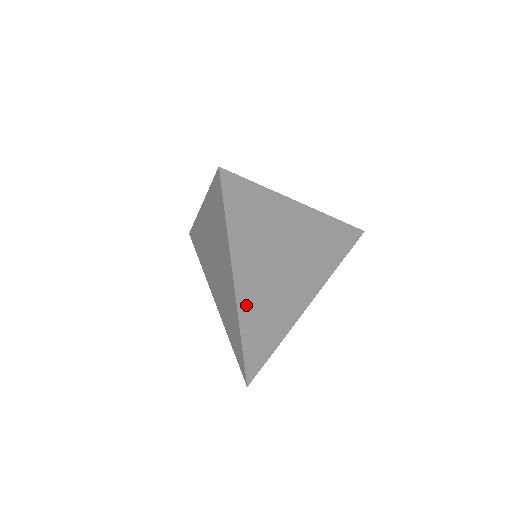
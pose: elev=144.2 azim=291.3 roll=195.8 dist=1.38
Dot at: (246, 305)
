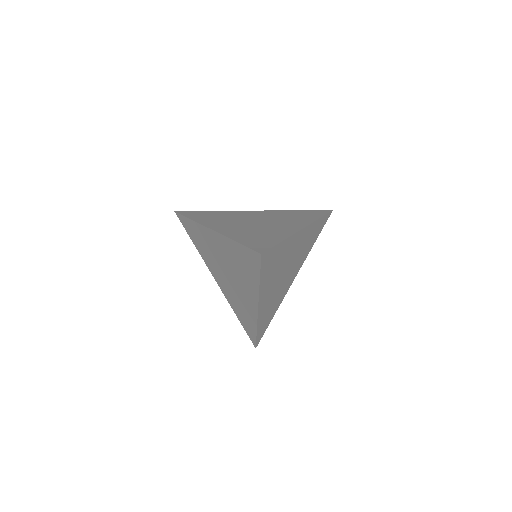
Dot at: (262, 312)
